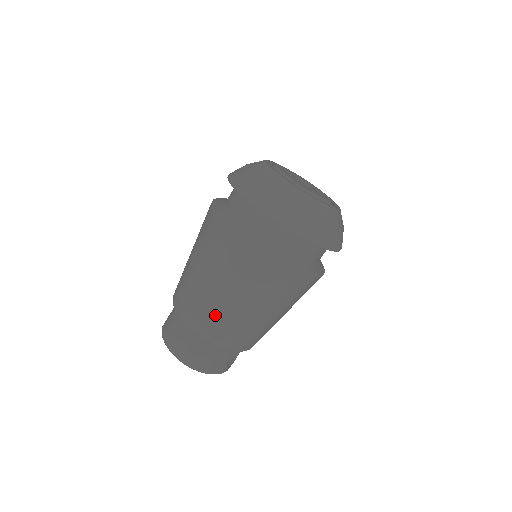
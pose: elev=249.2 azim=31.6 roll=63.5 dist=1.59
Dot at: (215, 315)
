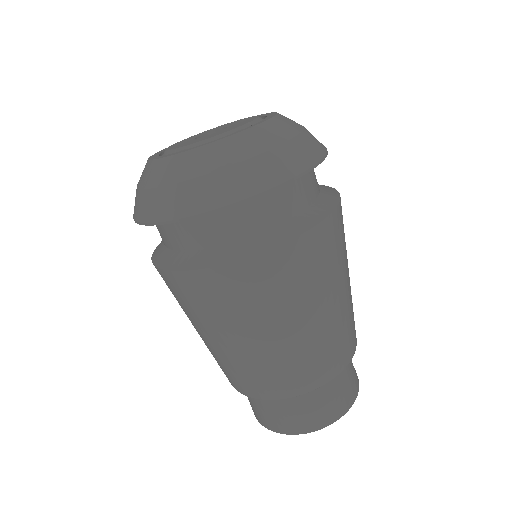
Dot at: (308, 354)
